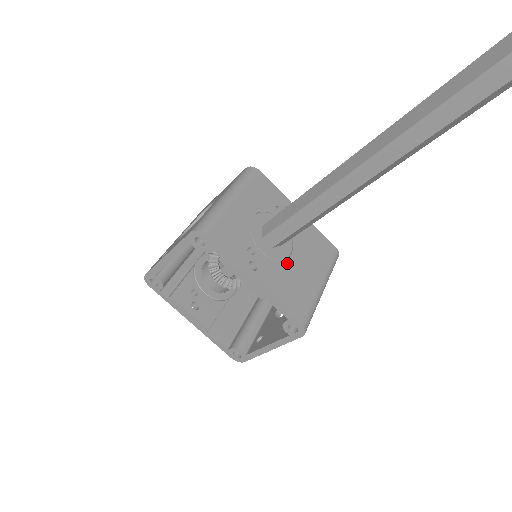
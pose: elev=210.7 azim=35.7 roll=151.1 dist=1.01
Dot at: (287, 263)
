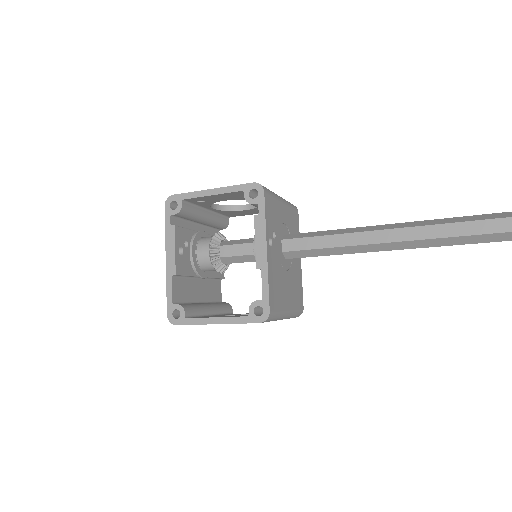
Dot at: (283, 271)
